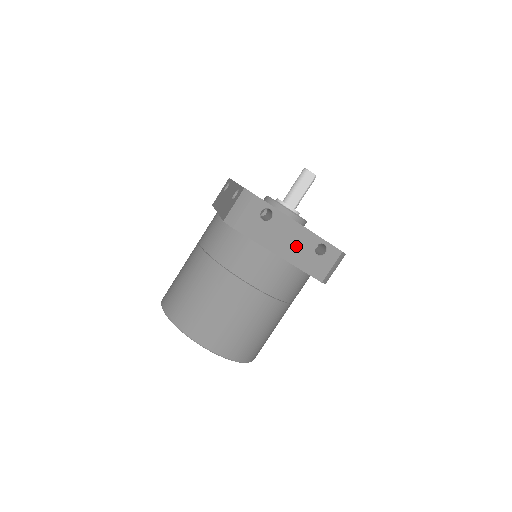
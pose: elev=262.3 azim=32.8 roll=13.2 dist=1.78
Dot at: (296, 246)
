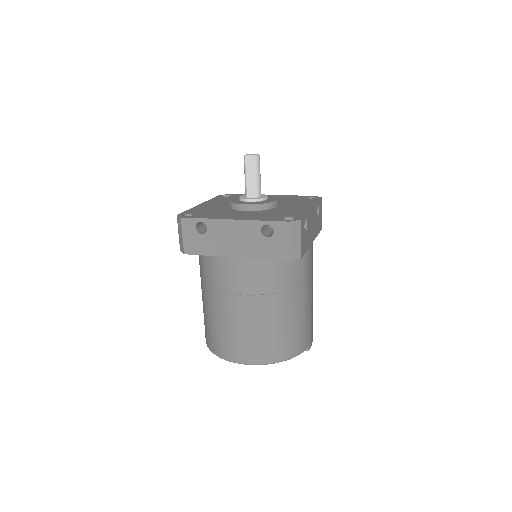
Dot at: (243, 241)
